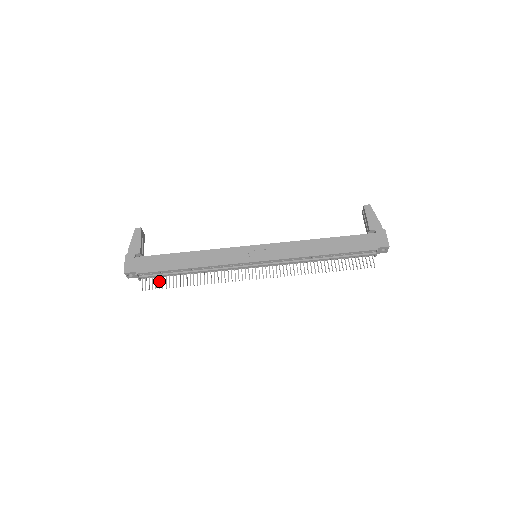
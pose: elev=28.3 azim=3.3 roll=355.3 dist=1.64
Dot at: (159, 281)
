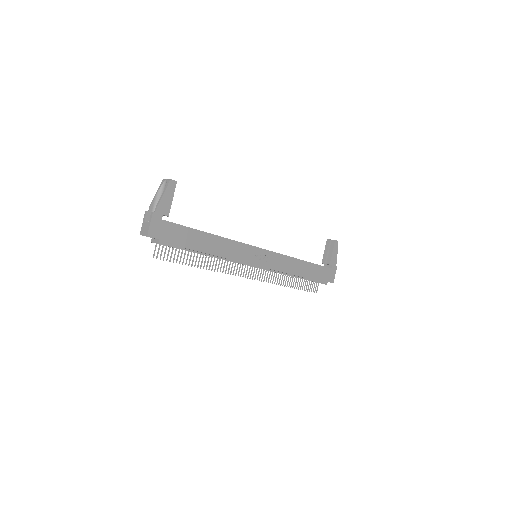
Dot at: (172, 252)
